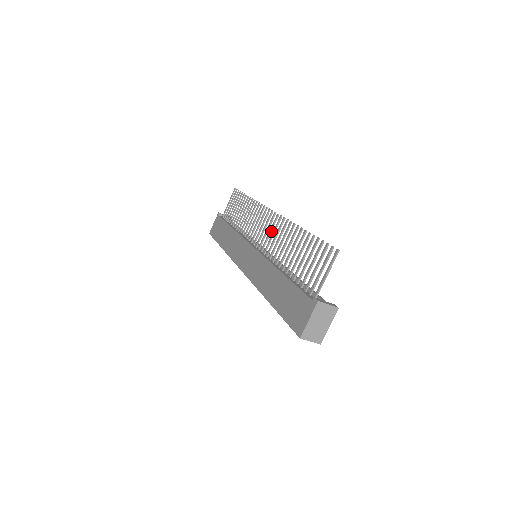
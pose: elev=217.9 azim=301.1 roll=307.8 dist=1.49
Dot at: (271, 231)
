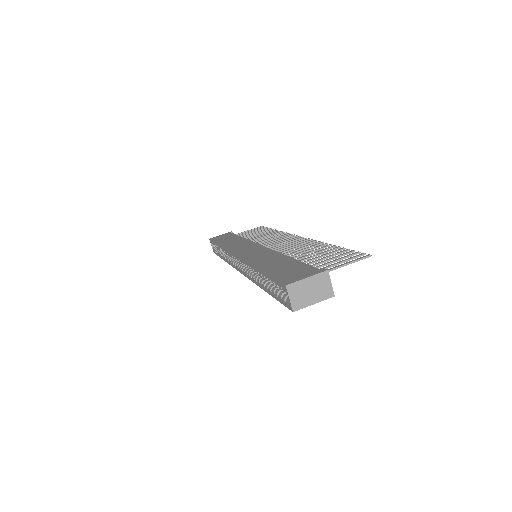
Dot at: (290, 244)
